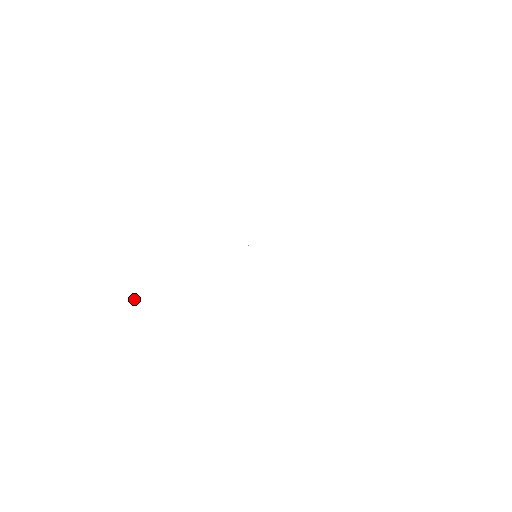
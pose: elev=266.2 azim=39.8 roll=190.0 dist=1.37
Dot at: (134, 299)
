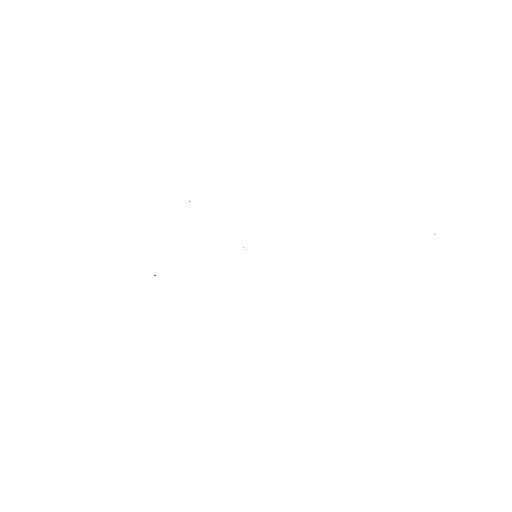
Dot at: occluded
